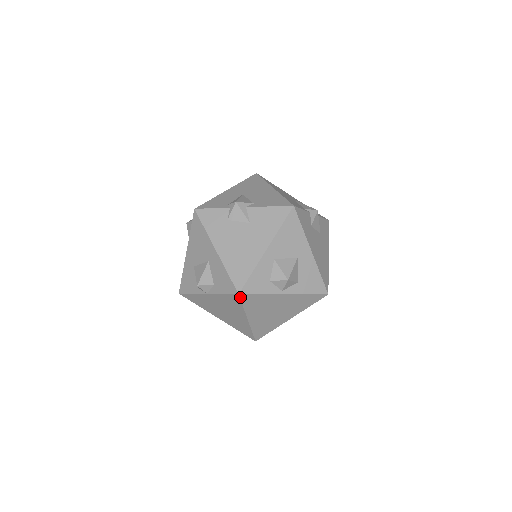
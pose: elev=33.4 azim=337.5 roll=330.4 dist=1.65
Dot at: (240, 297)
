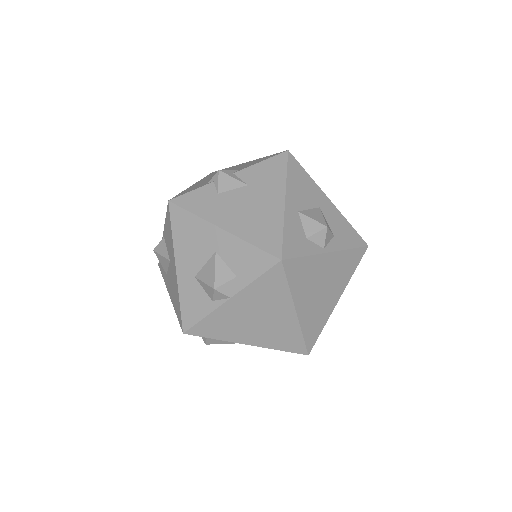
Dot at: (283, 266)
